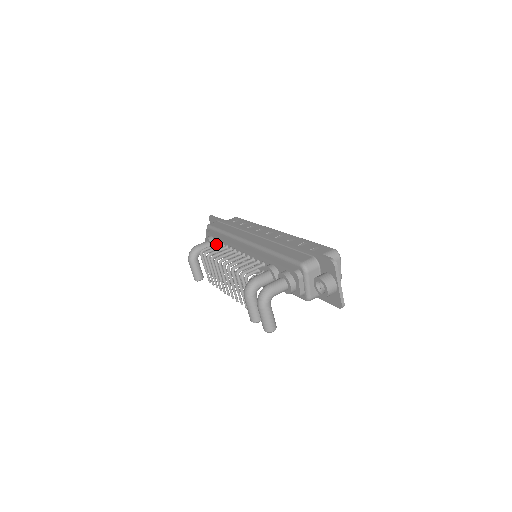
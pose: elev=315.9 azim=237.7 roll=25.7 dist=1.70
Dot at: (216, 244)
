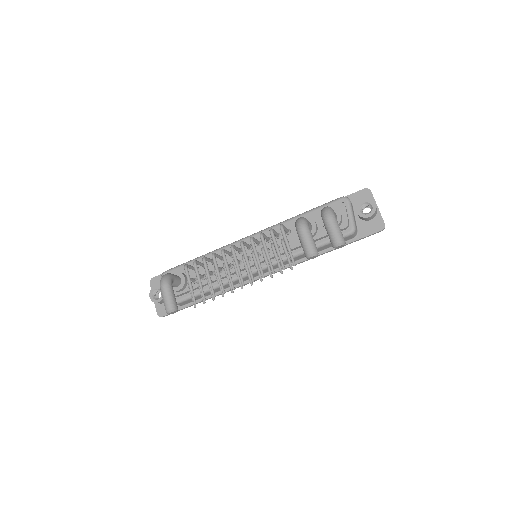
Dot at: occluded
